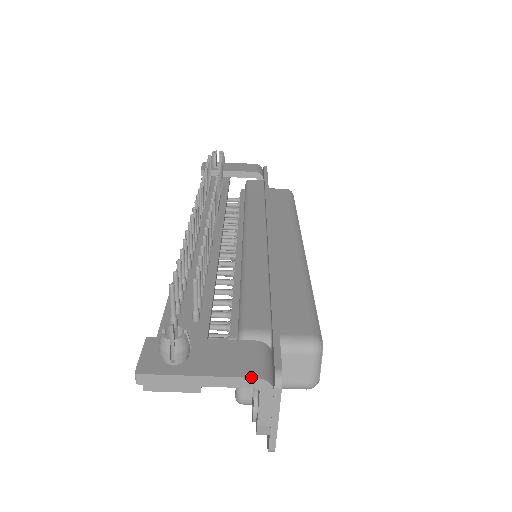
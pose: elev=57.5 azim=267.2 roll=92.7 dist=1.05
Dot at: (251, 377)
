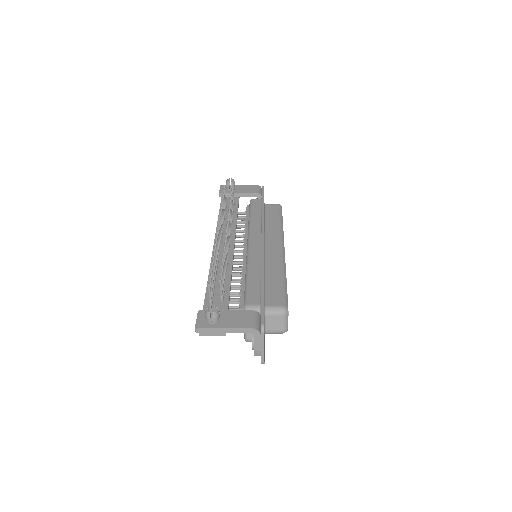
Dot at: (249, 328)
